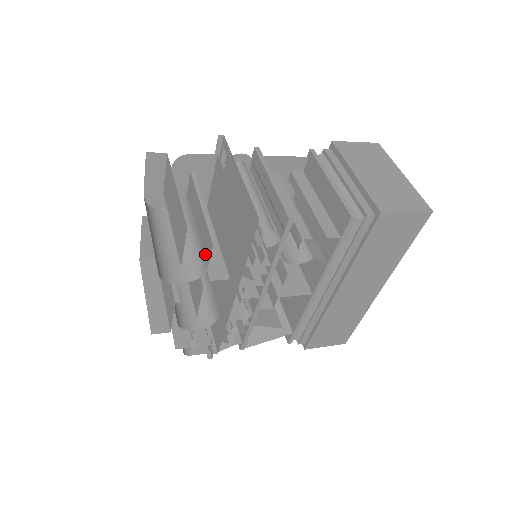
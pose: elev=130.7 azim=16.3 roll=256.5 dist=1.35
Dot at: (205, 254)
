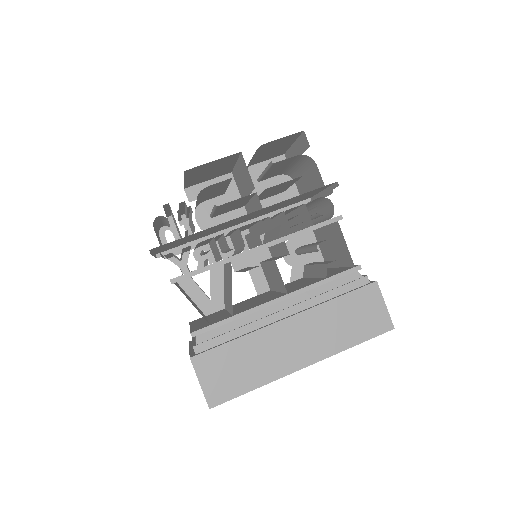
Dot at: occluded
